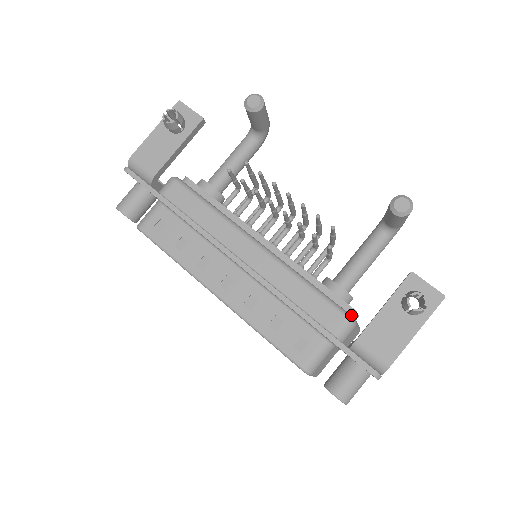
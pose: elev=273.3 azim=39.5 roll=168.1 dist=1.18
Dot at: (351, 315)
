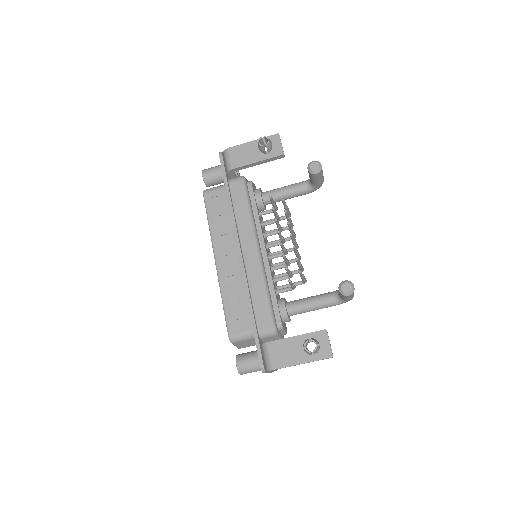
Dot at: (278, 328)
